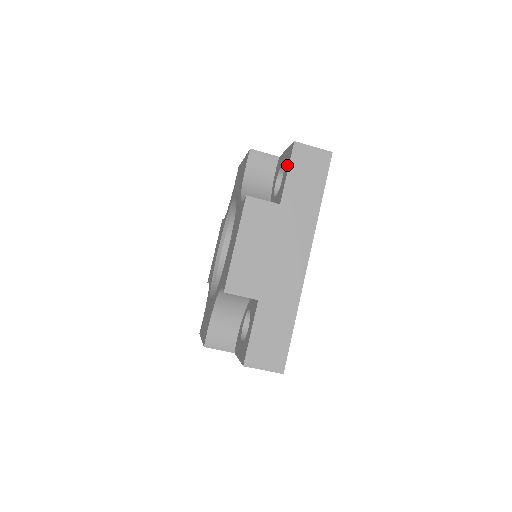
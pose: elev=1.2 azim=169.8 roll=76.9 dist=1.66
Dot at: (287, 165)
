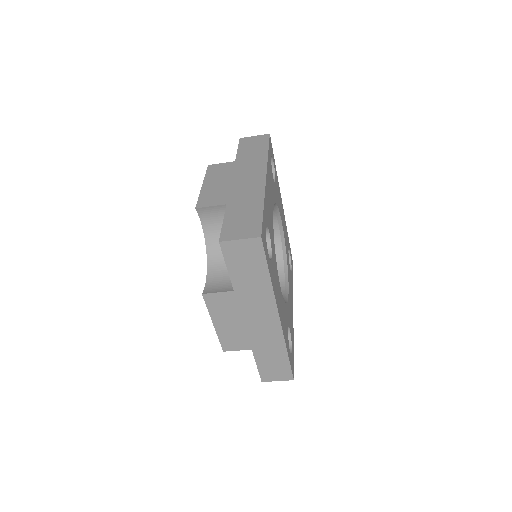
Dot at: occluded
